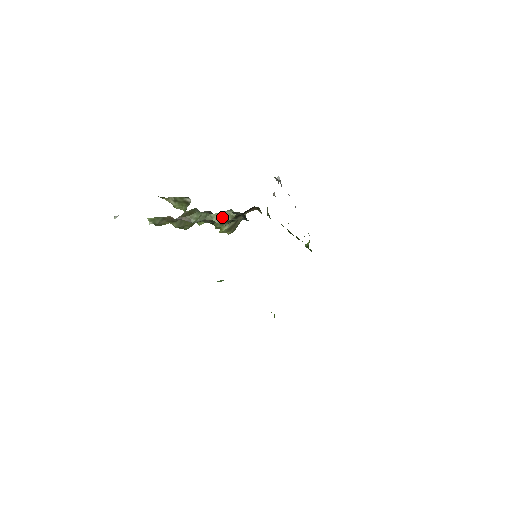
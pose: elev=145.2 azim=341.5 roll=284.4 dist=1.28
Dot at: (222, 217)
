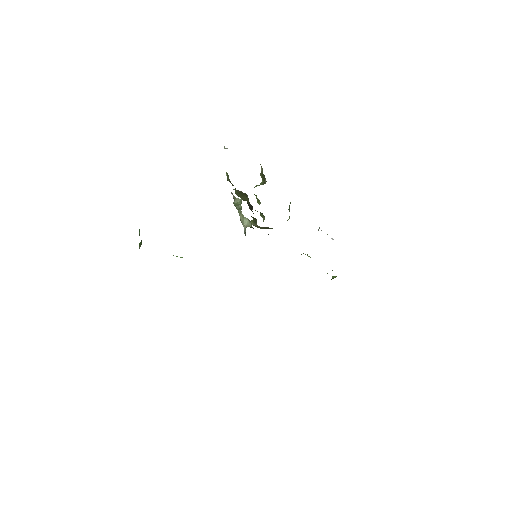
Dot at: (243, 220)
